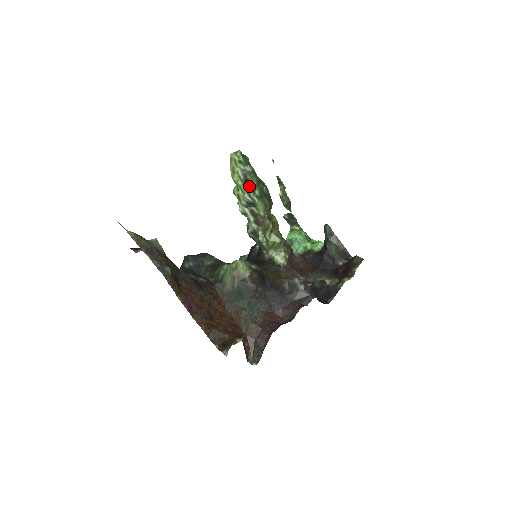
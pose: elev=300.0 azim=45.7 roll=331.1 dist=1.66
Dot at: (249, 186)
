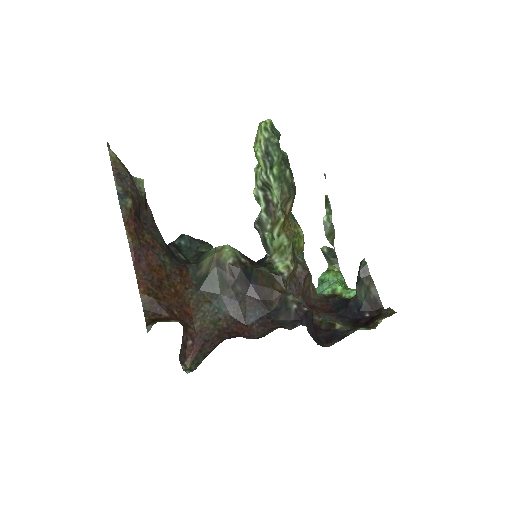
Dot at: (268, 161)
